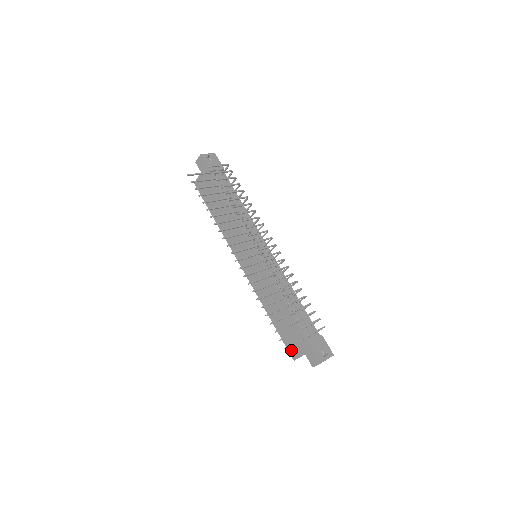
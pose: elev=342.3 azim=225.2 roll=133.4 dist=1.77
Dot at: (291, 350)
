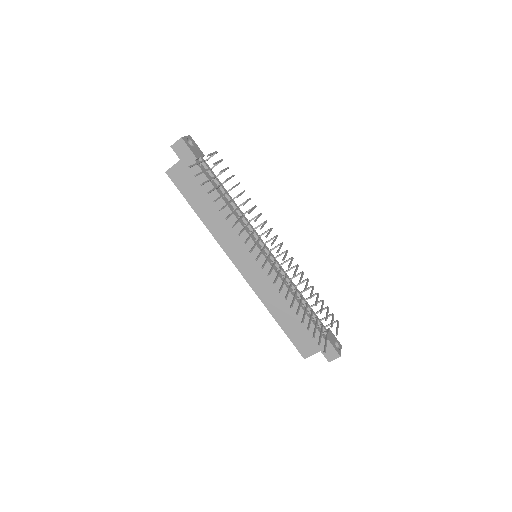
Dot at: (302, 349)
